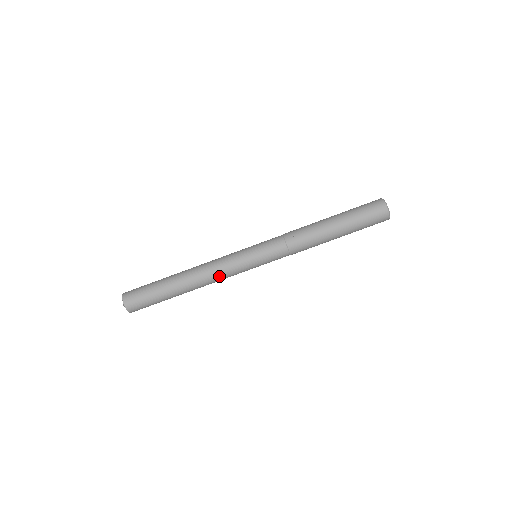
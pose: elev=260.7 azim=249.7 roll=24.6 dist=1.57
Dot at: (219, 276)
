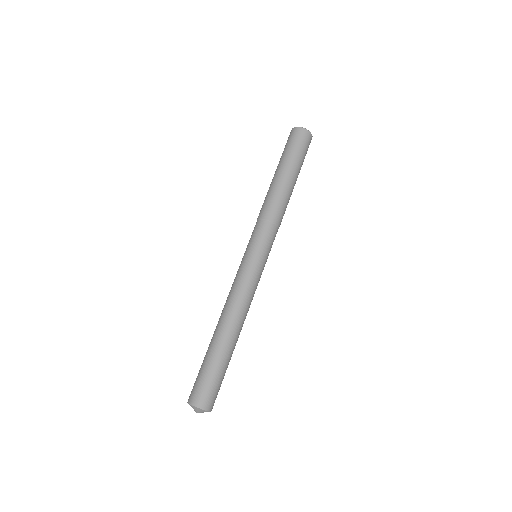
Dot at: (250, 299)
